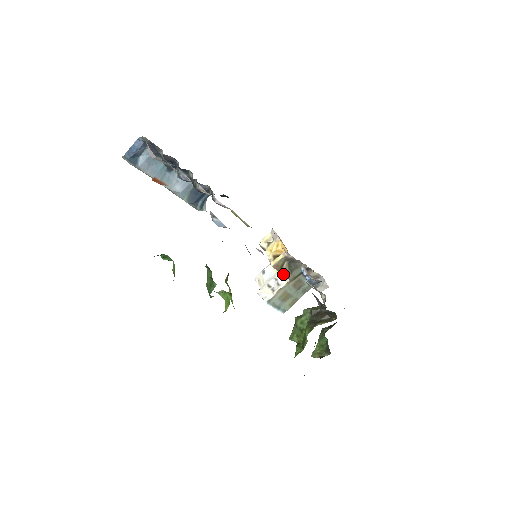
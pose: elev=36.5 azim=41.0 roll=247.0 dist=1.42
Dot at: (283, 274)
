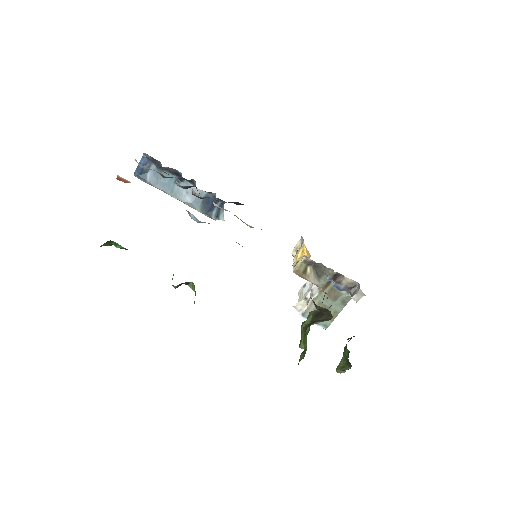
Dot at: (309, 281)
